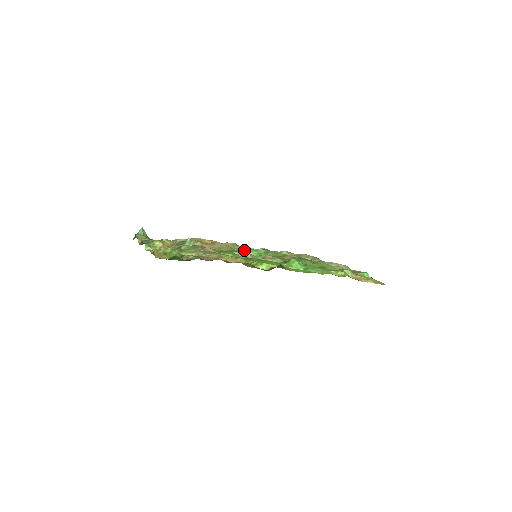
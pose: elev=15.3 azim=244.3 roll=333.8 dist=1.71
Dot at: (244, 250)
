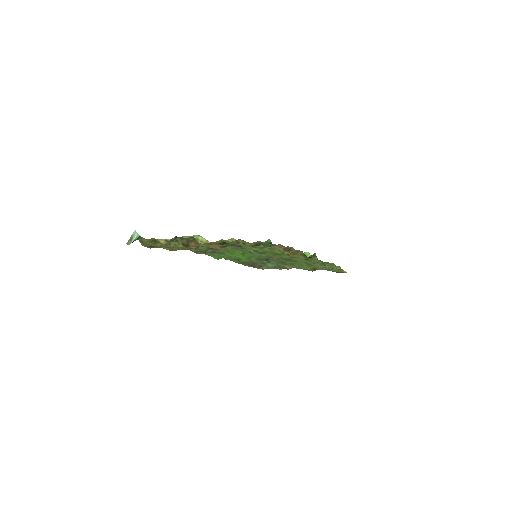
Dot at: occluded
